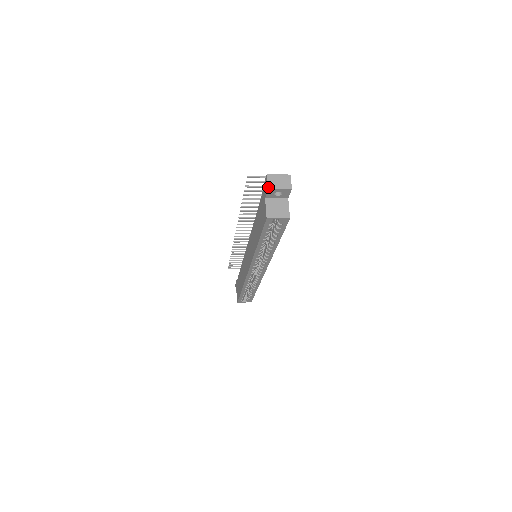
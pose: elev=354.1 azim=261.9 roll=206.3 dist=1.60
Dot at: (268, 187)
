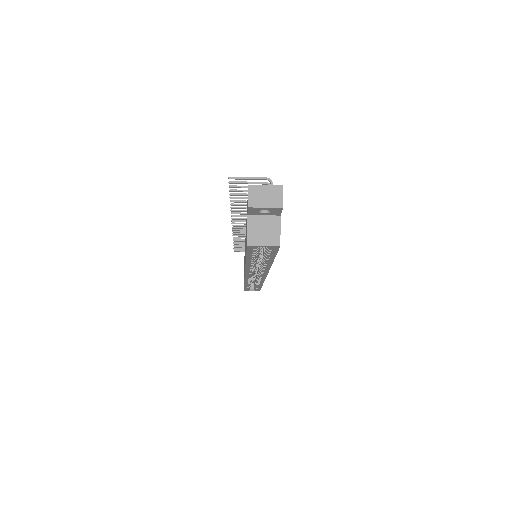
Dot at: (248, 205)
